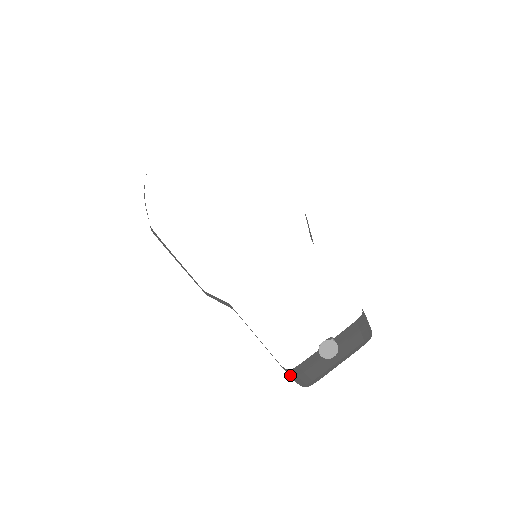
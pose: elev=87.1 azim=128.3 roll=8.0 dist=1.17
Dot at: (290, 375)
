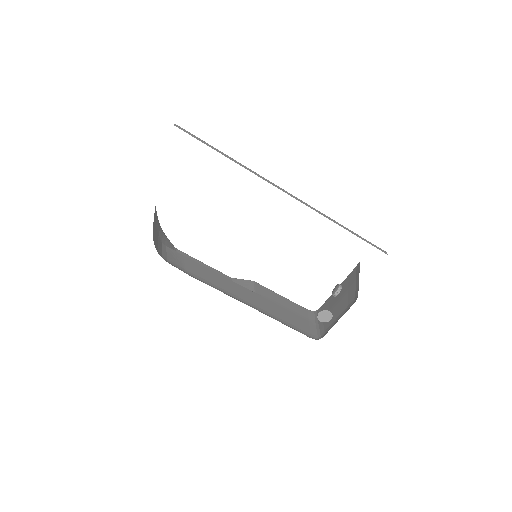
Dot at: (312, 322)
